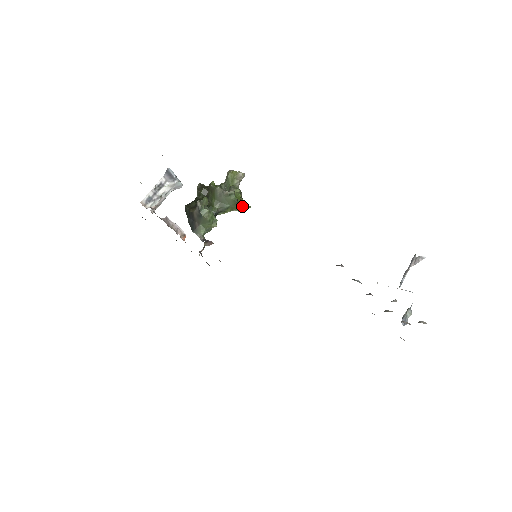
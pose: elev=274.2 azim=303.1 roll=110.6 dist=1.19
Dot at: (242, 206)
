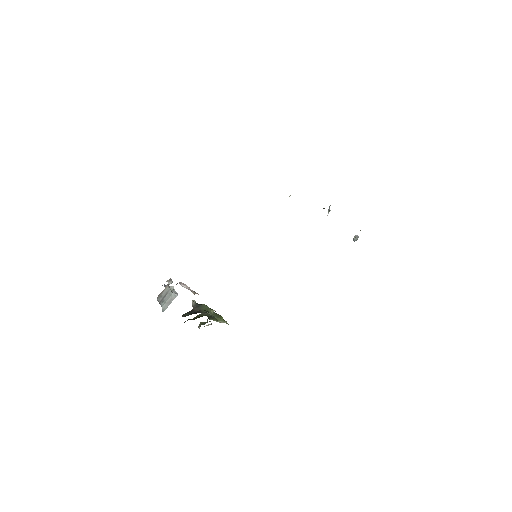
Dot at: (223, 319)
